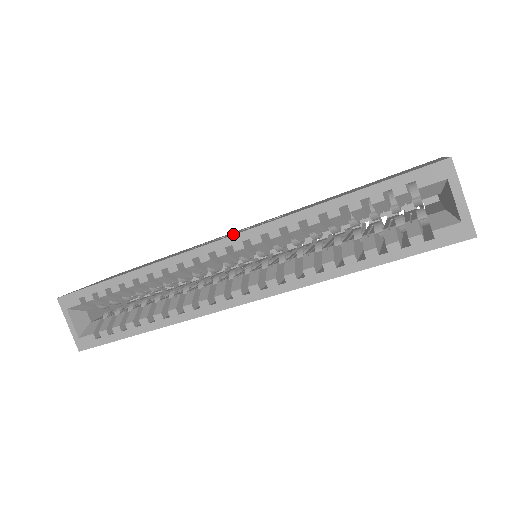
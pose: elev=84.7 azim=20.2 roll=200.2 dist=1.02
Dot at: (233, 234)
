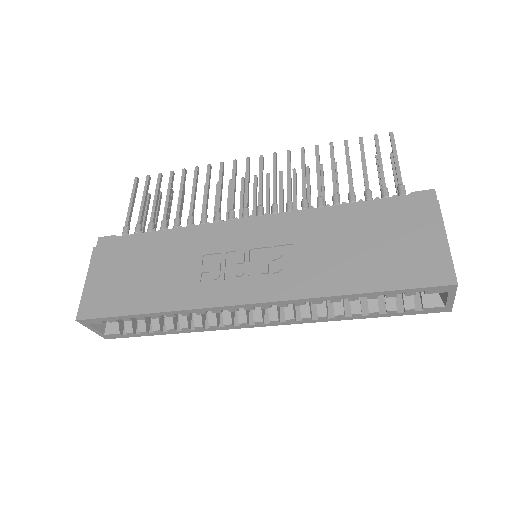
Dot at: (258, 293)
